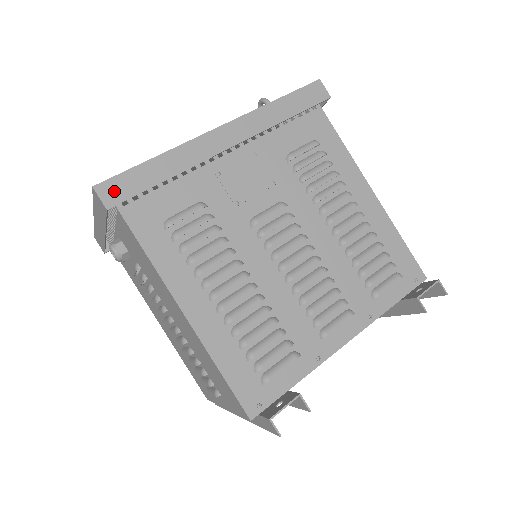
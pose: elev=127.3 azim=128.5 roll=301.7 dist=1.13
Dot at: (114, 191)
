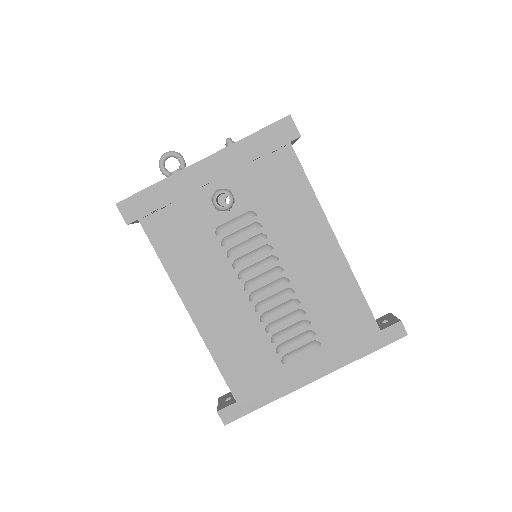
Dot at: occluded
